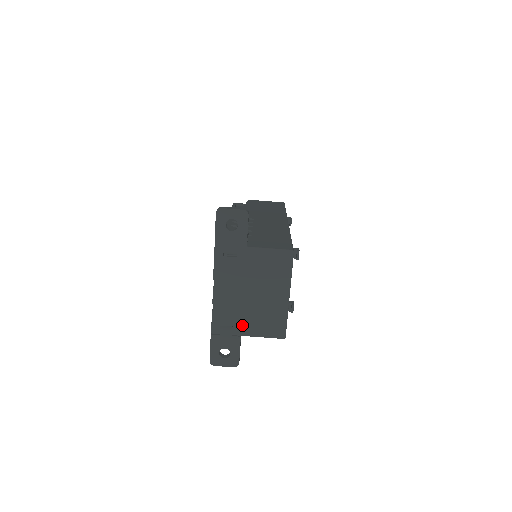
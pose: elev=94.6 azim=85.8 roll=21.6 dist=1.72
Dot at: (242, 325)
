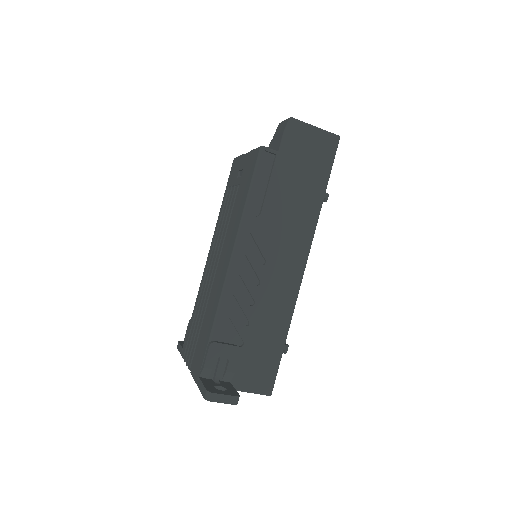
Dot at: occluded
